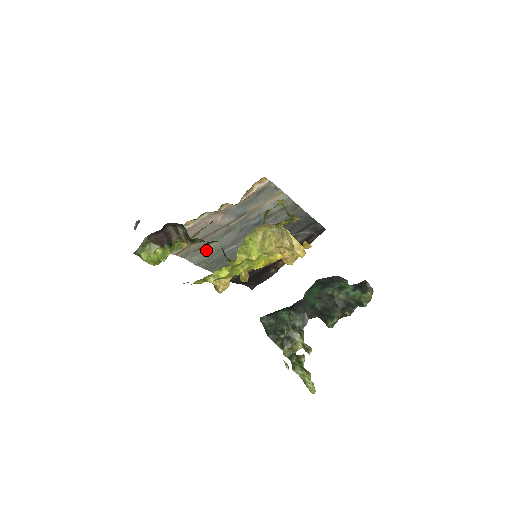
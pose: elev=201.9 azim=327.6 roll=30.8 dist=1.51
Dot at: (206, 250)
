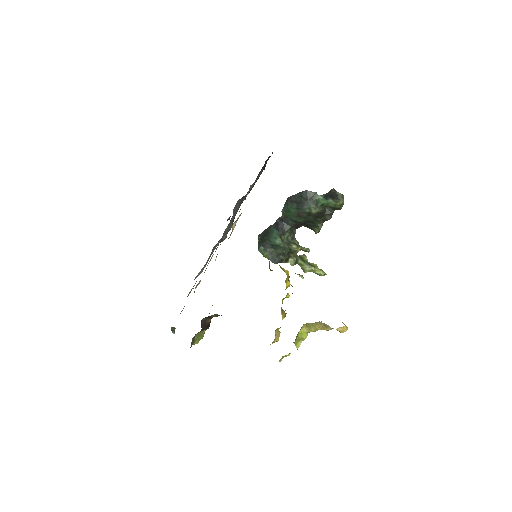
Dot at: occluded
